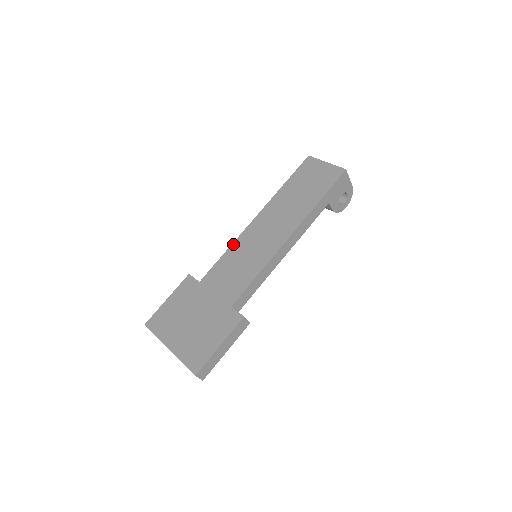
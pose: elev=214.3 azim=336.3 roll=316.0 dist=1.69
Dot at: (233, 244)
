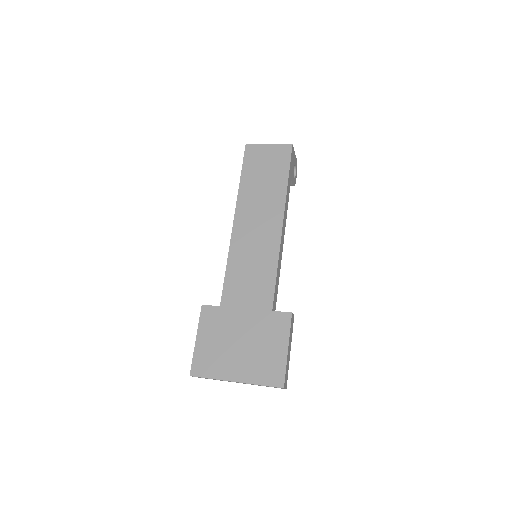
Dot at: (229, 255)
